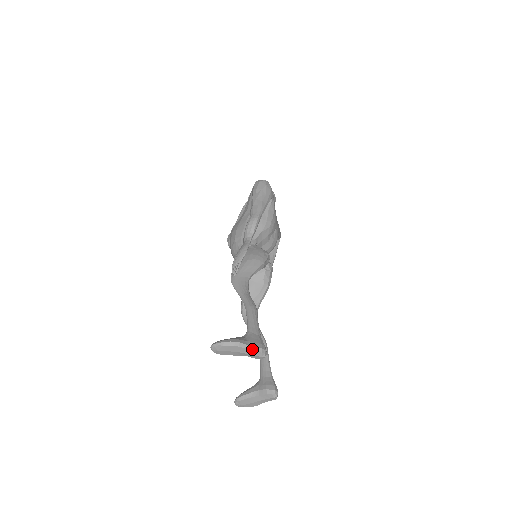
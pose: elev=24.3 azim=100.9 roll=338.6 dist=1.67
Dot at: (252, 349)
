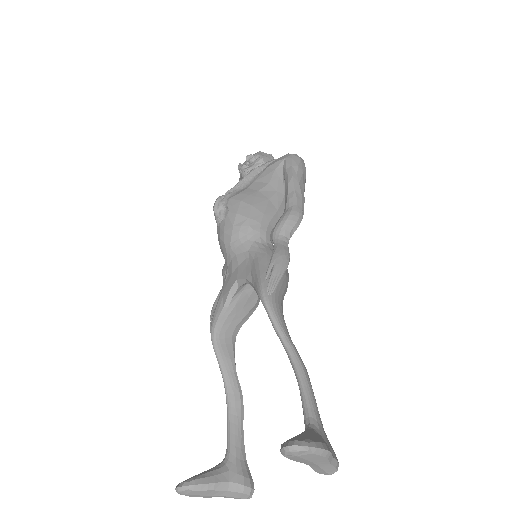
Dot at: (333, 464)
